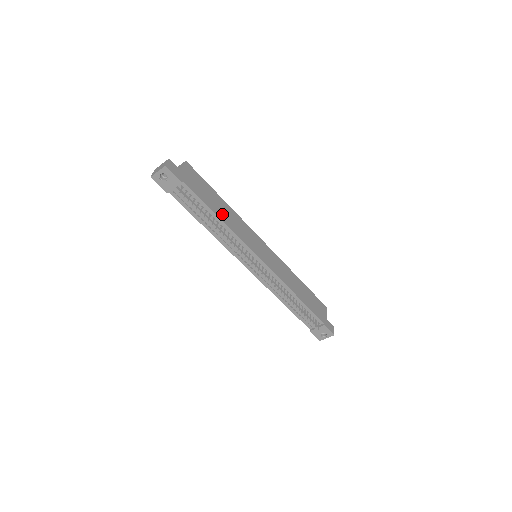
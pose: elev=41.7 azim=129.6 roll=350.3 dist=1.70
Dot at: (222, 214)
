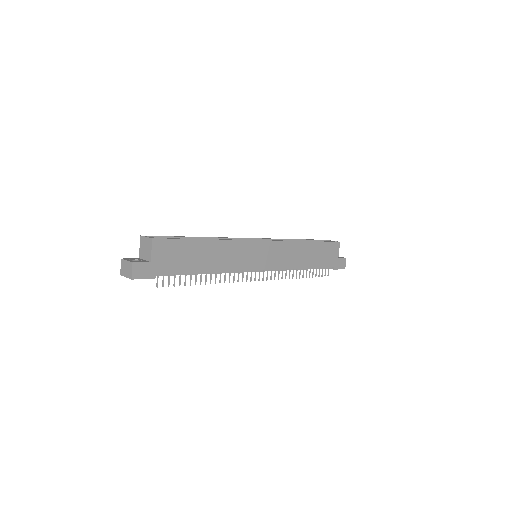
Dot at: (209, 263)
